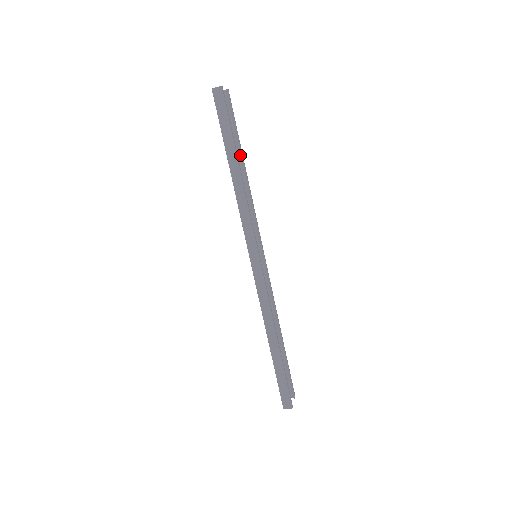
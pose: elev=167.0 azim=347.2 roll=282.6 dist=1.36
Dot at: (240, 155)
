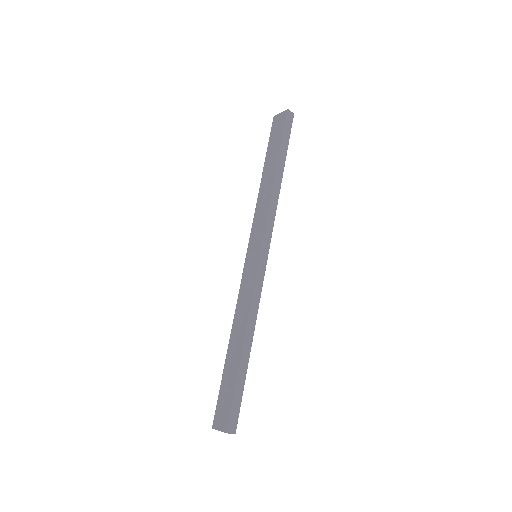
Dot at: occluded
